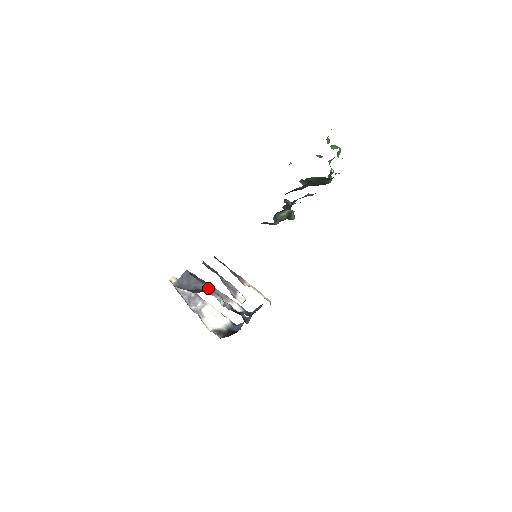
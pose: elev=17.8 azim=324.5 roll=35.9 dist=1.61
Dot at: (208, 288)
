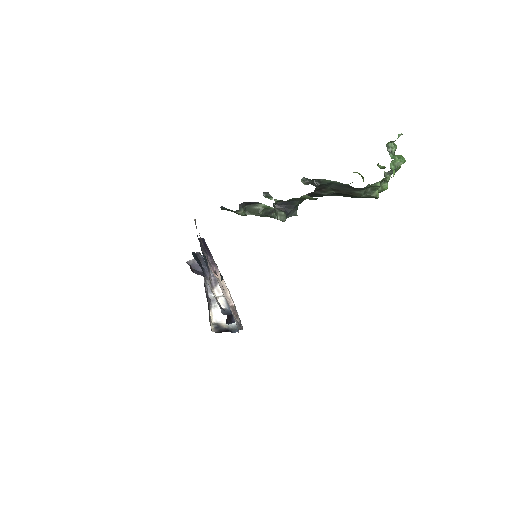
Dot at: (205, 273)
